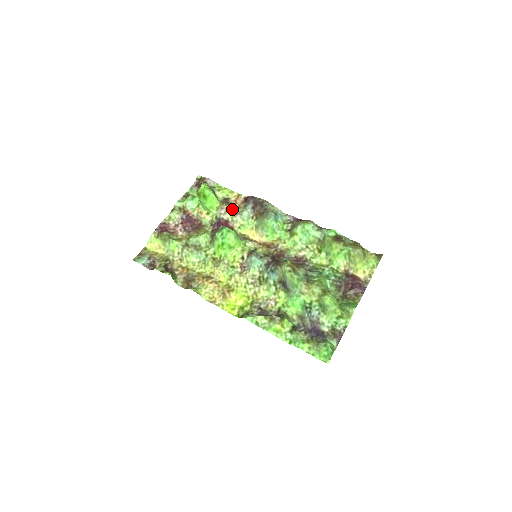
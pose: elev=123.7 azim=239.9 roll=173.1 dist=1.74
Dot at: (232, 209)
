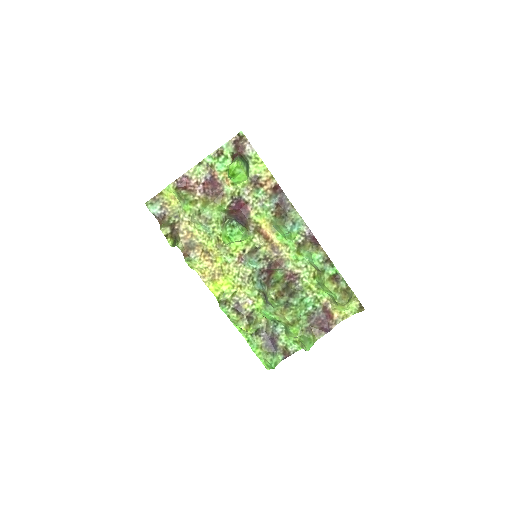
Dot at: (258, 192)
